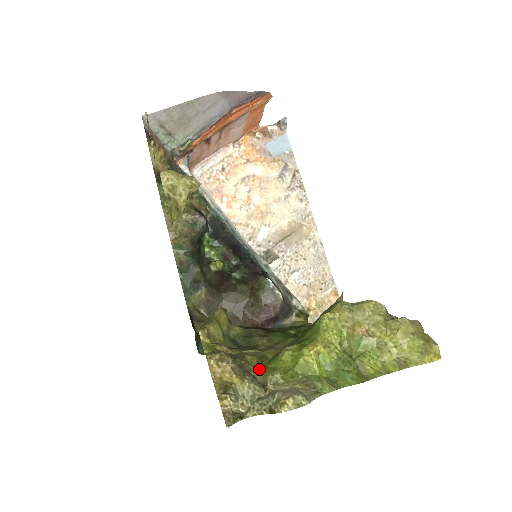
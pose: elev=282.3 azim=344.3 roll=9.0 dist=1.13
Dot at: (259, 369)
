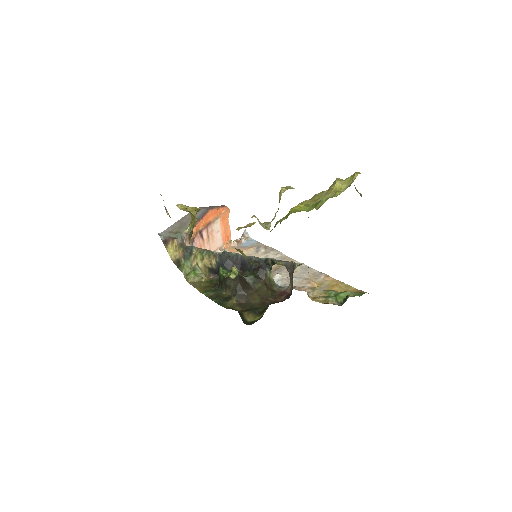
Dot at: (271, 230)
